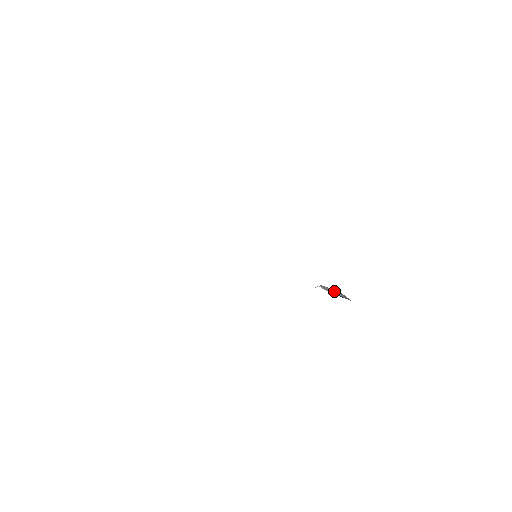
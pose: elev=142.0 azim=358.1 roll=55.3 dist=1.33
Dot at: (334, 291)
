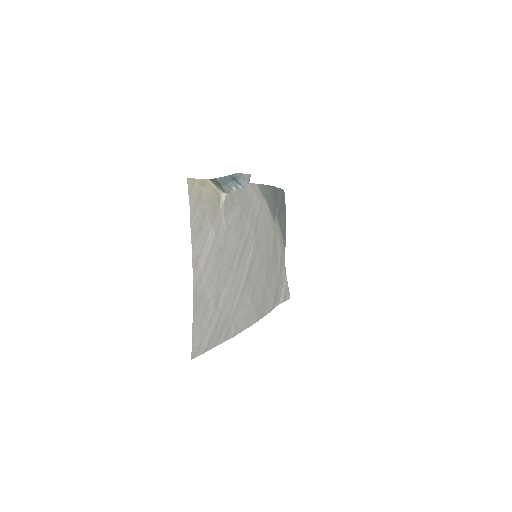
Dot at: (233, 186)
